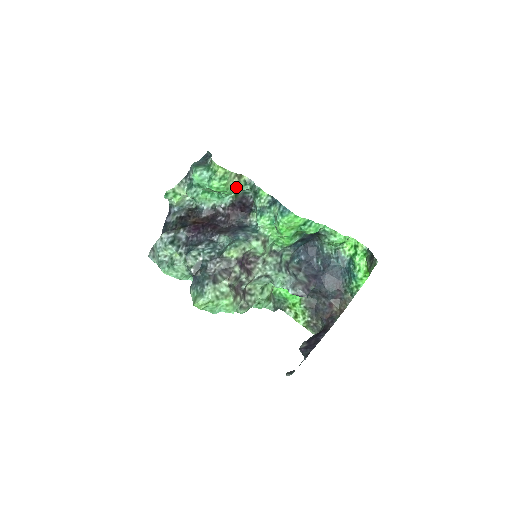
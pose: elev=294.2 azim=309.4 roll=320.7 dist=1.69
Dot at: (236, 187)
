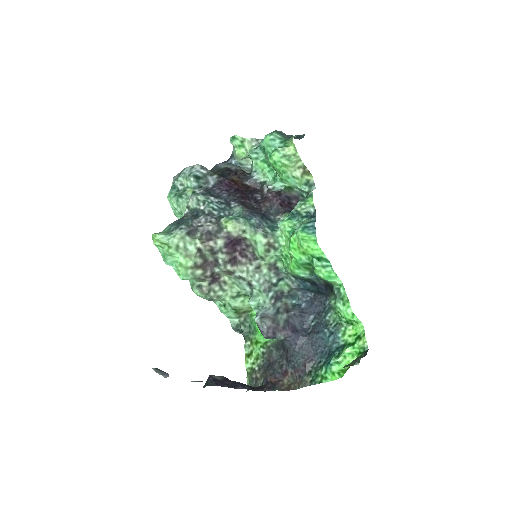
Dot at: (295, 179)
